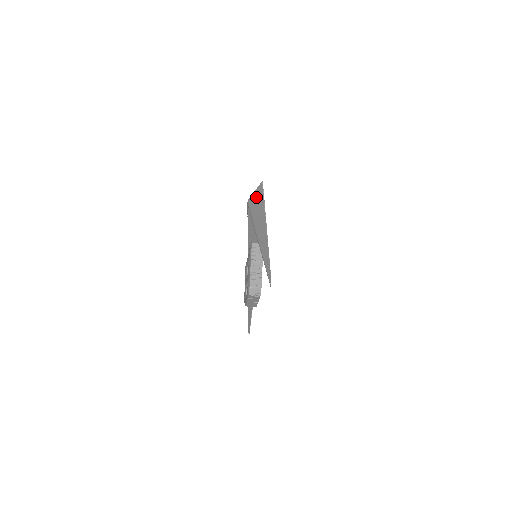
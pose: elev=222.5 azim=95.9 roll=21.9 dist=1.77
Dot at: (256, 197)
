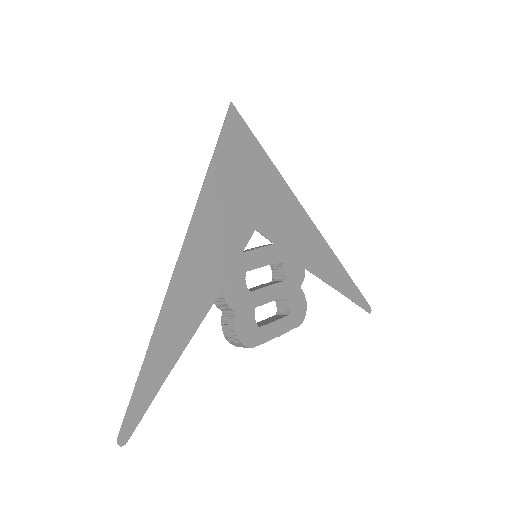
Dot at: occluded
